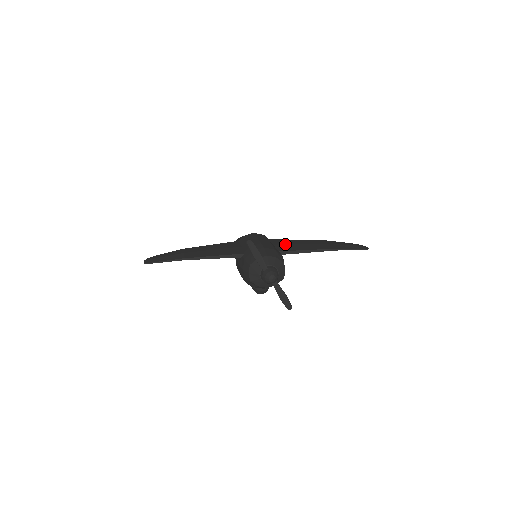
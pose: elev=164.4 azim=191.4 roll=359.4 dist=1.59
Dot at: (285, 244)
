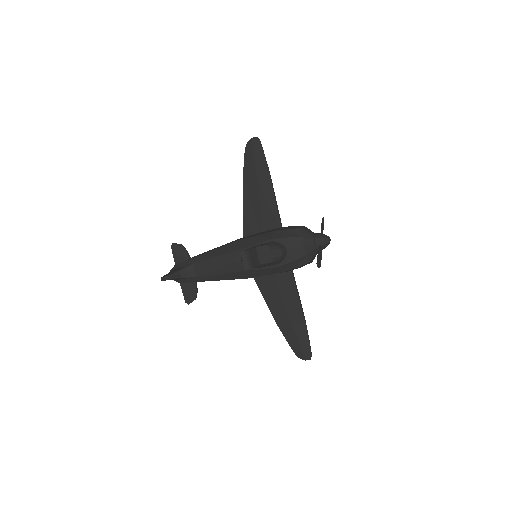
Dot at: occluded
